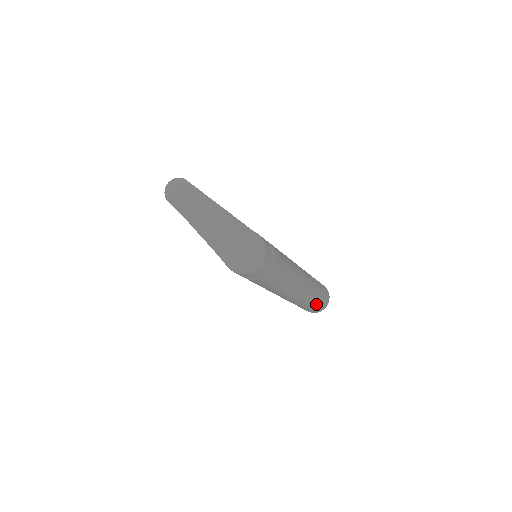
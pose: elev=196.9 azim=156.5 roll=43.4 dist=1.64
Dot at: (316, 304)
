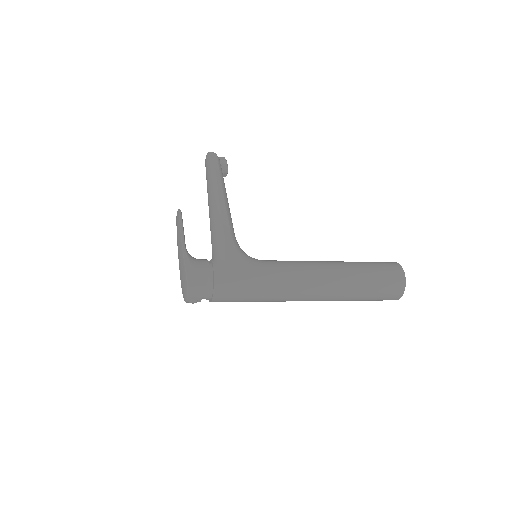
Dot at: (366, 300)
